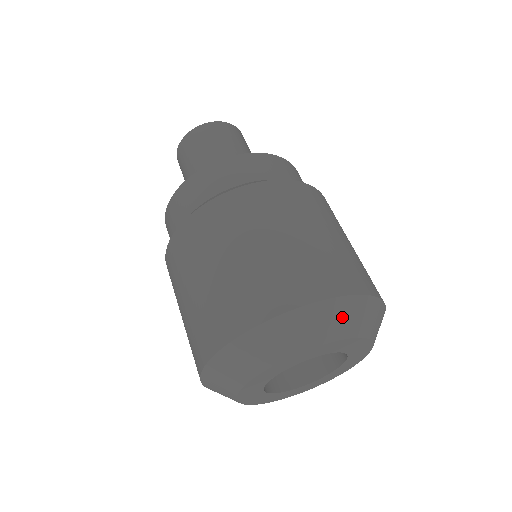
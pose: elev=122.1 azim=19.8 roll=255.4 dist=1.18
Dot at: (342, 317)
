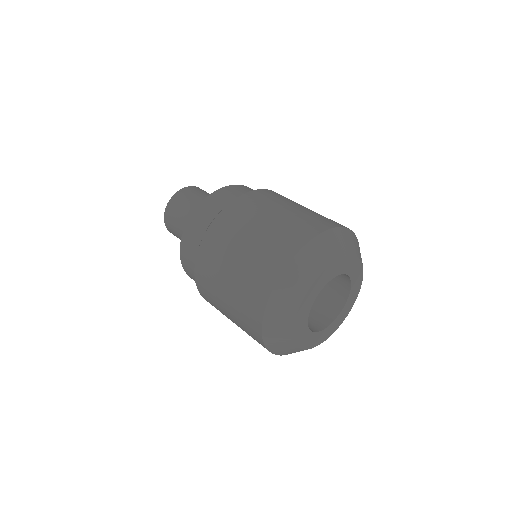
Dot at: (350, 241)
